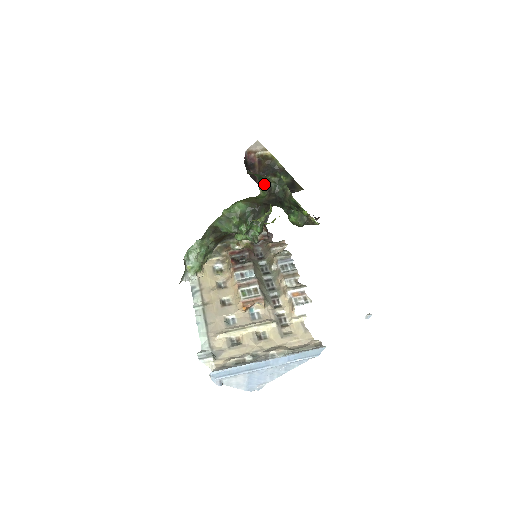
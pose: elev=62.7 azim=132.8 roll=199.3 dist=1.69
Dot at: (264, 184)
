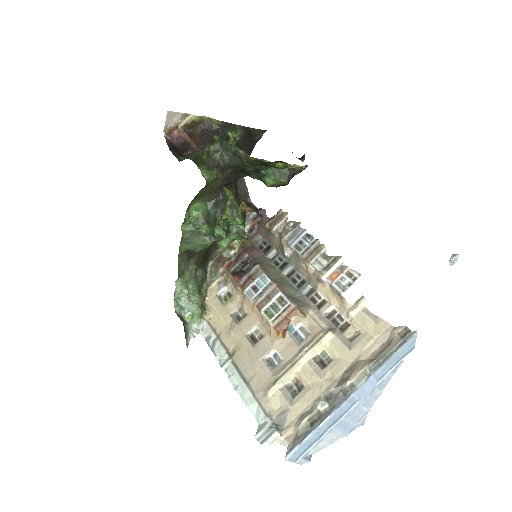
Dot at: (205, 163)
